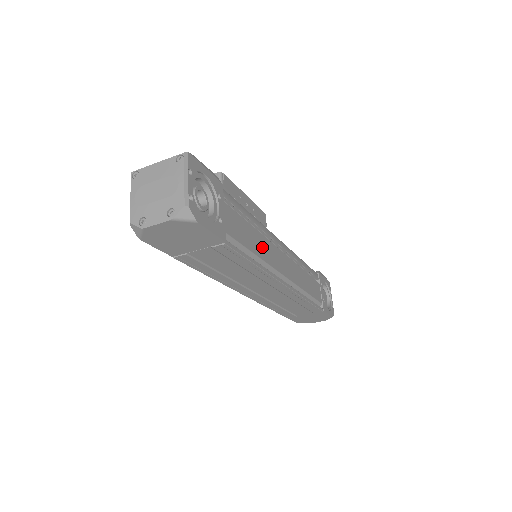
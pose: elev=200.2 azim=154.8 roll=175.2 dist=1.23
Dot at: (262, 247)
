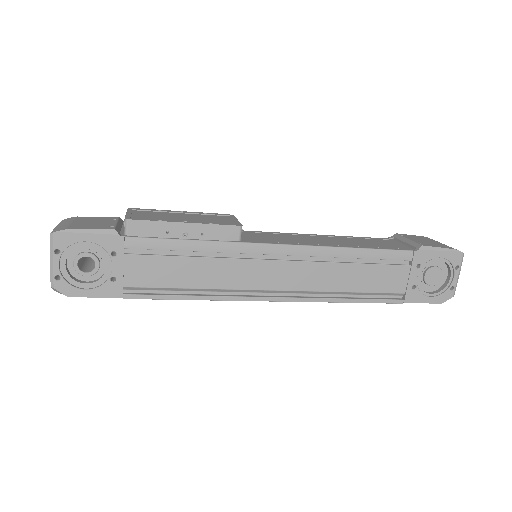
Dot at: (215, 274)
